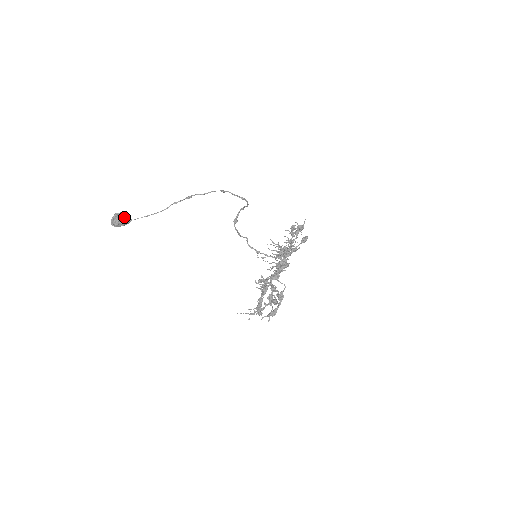
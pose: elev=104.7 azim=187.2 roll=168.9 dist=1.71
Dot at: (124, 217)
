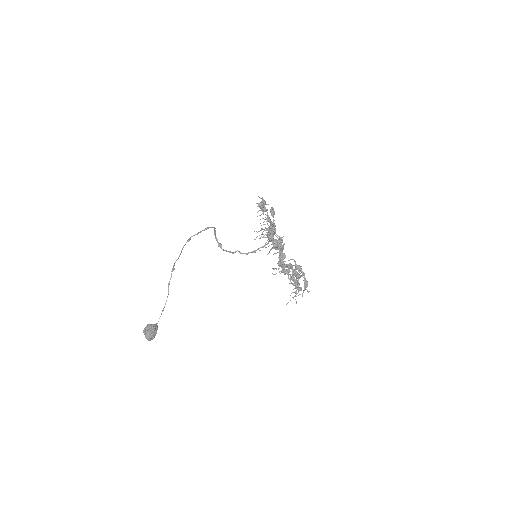
Dot at: (150, 328)
